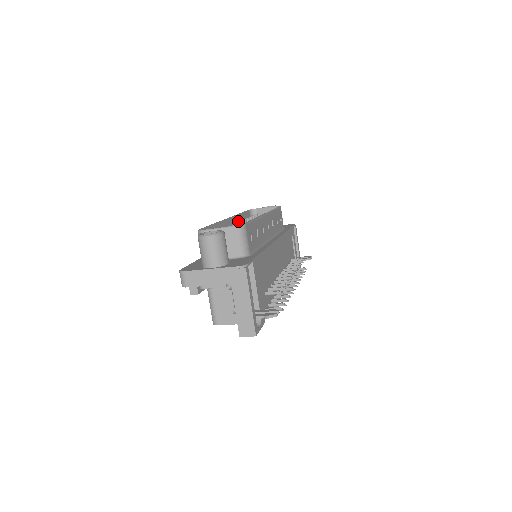
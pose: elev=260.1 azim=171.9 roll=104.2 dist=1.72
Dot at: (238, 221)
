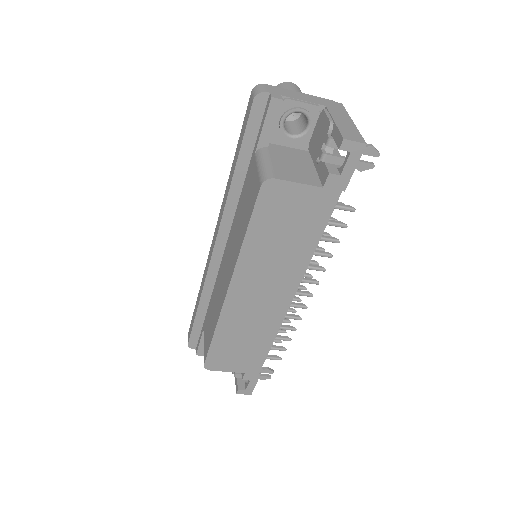
Dot at: occluded
